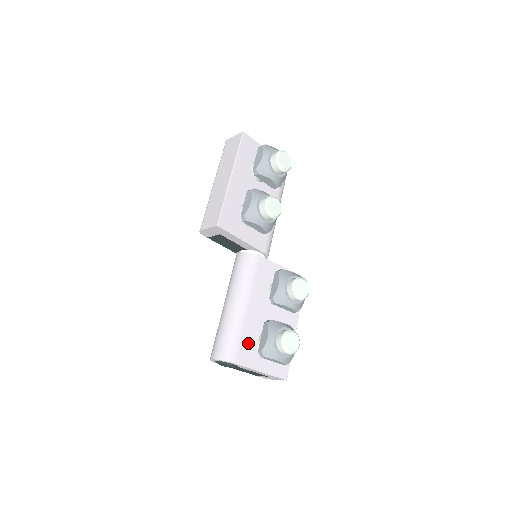
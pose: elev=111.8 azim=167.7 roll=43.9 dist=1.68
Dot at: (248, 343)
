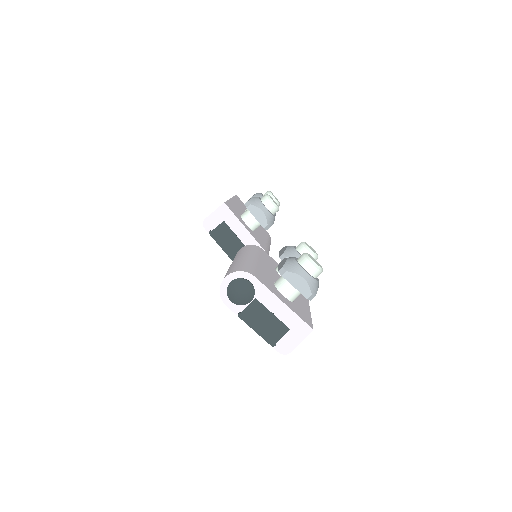
Dot at: (264, 276)
